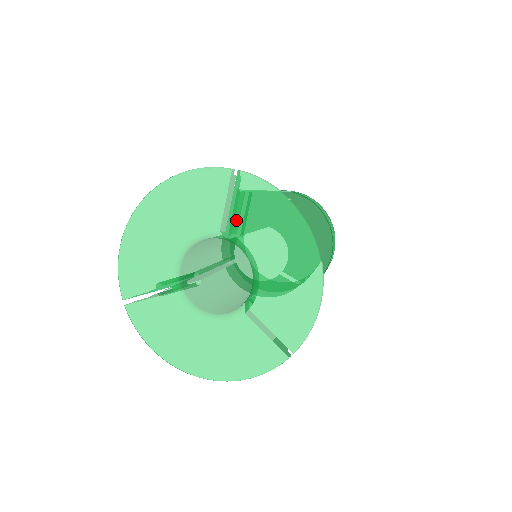
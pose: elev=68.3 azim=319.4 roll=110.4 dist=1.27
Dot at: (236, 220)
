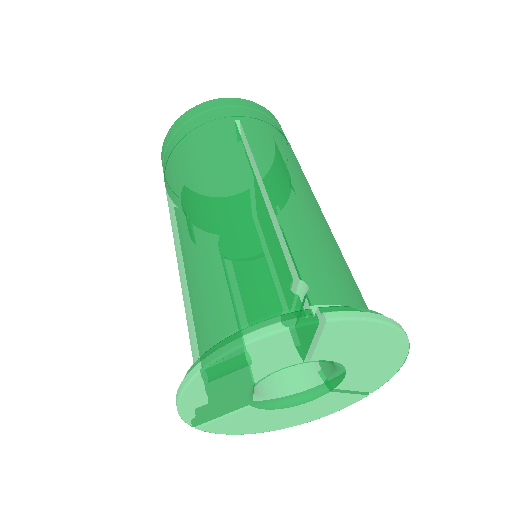
Dot at: (323, 351)
